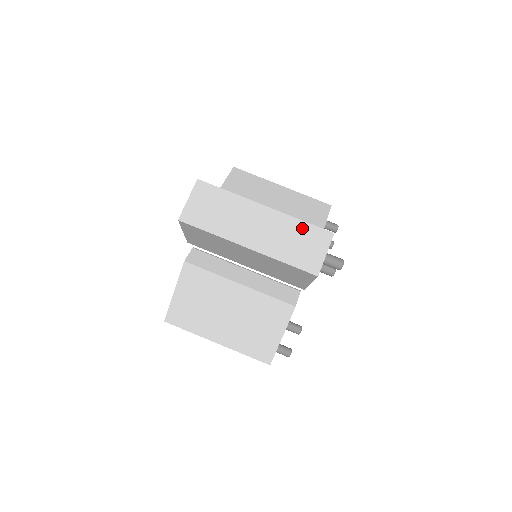
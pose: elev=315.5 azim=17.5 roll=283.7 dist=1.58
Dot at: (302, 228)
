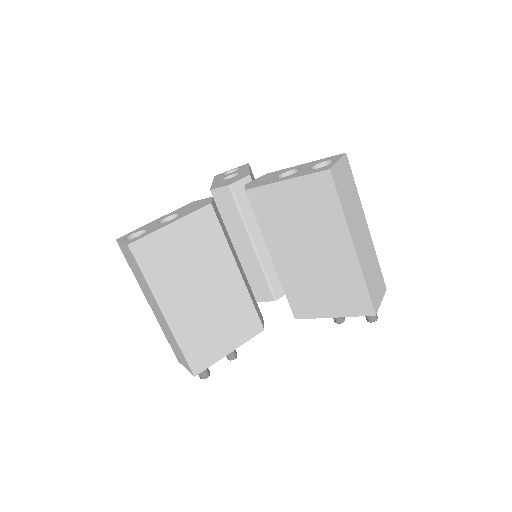
Dot at: (377, 266)
